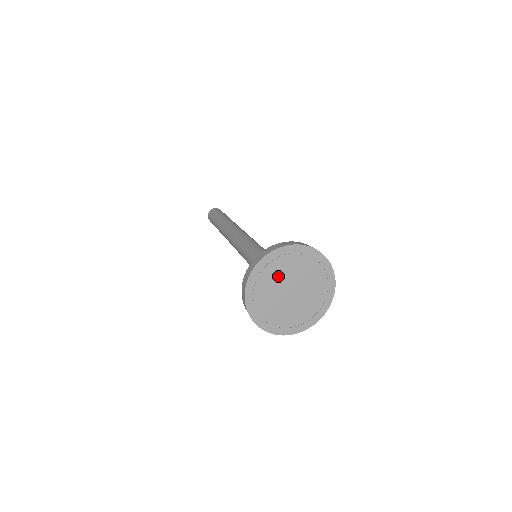
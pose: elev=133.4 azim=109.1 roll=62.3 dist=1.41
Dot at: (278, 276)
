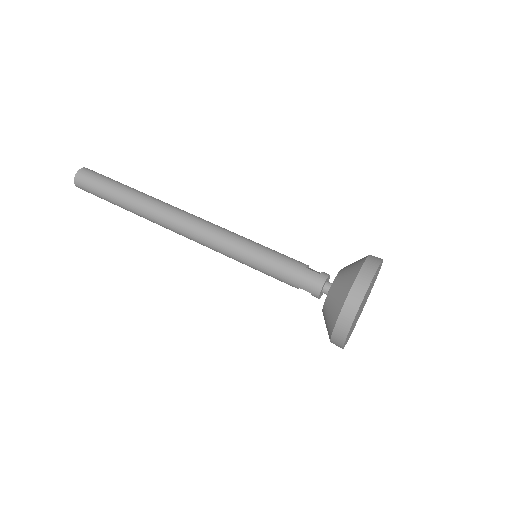
Dot at: (370, 286)
